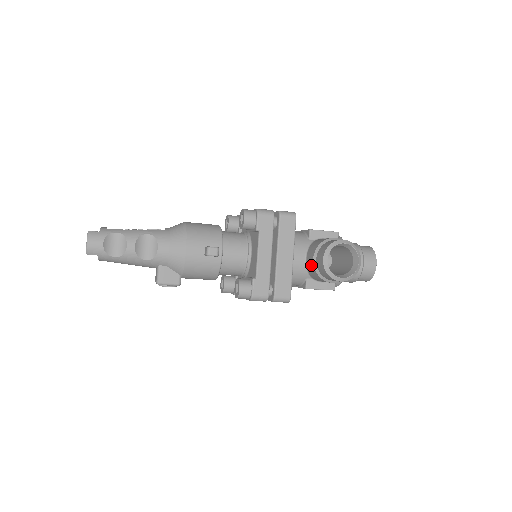
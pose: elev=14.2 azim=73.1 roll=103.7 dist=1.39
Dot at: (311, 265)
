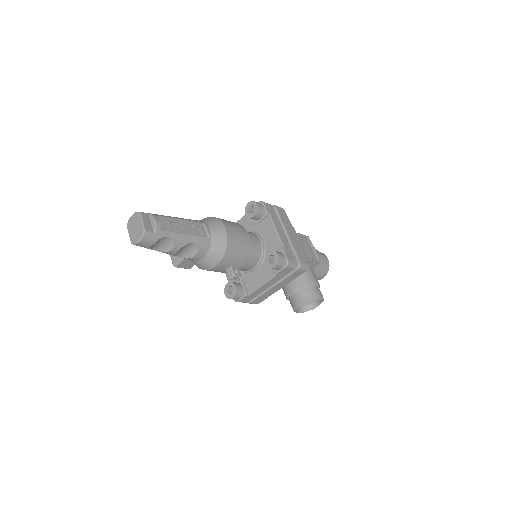
Dot at: (288, 289)
